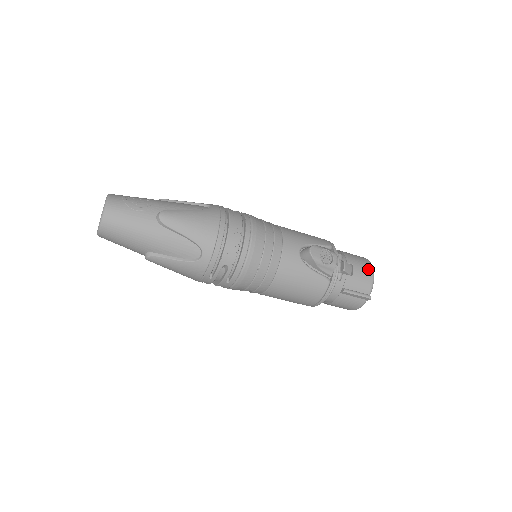
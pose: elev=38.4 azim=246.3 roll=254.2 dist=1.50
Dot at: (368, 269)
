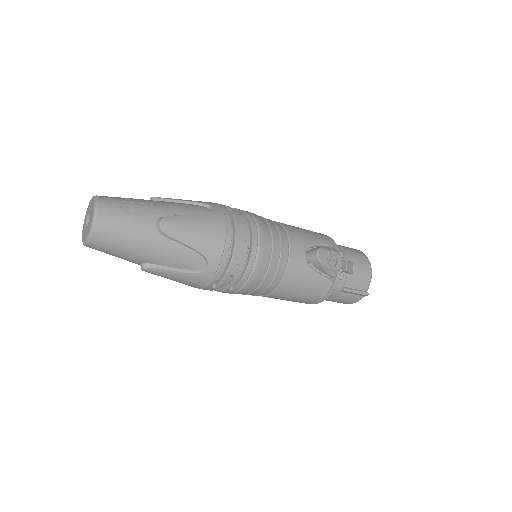
Dot at: (366, 265)
